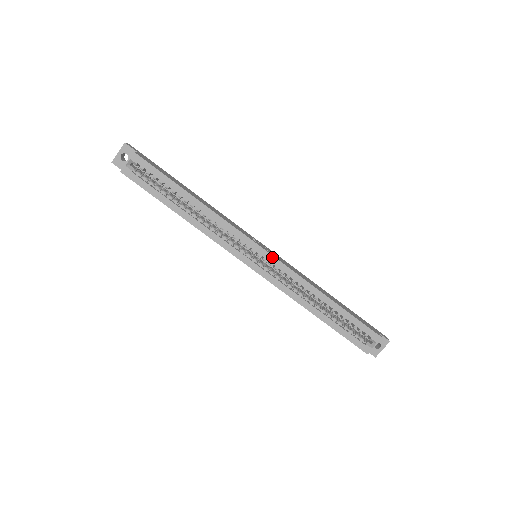
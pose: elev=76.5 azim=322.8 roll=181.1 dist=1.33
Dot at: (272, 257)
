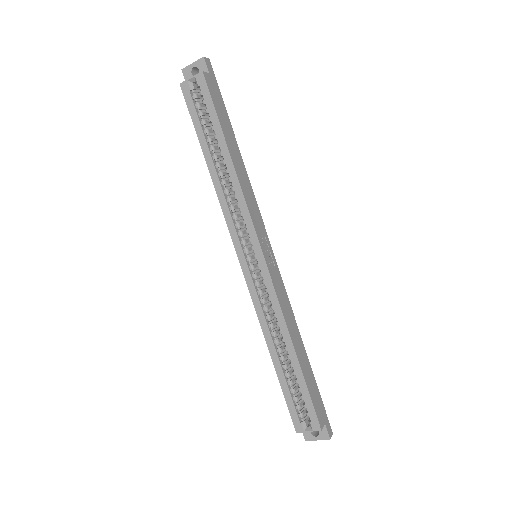
Dot at: (266, 269)
